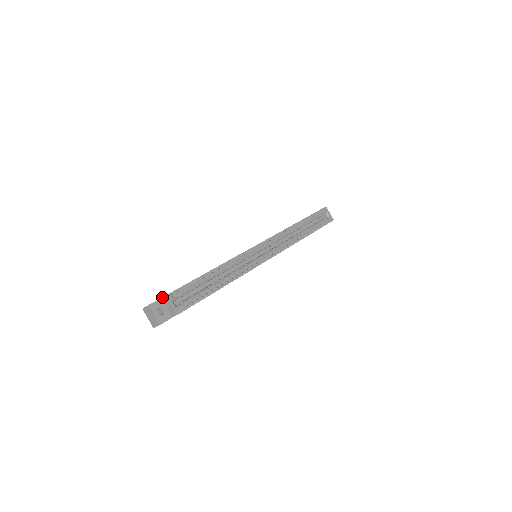
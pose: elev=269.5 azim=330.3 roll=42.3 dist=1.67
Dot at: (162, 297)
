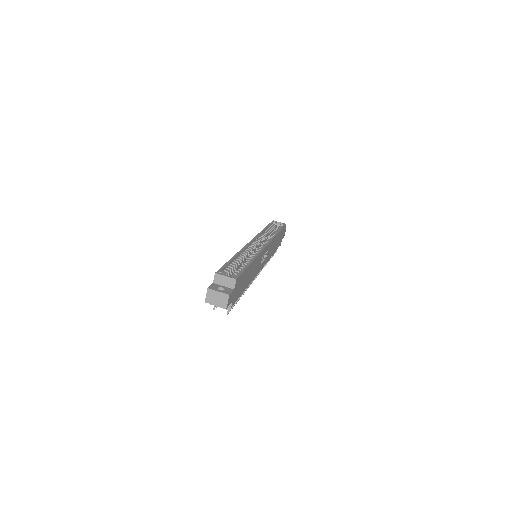
Dot at: (213, 281)
